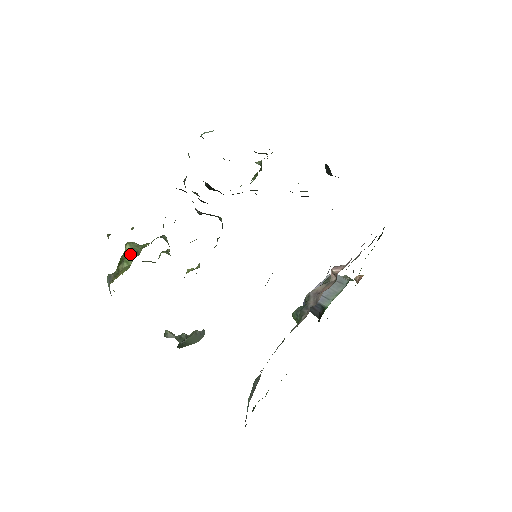
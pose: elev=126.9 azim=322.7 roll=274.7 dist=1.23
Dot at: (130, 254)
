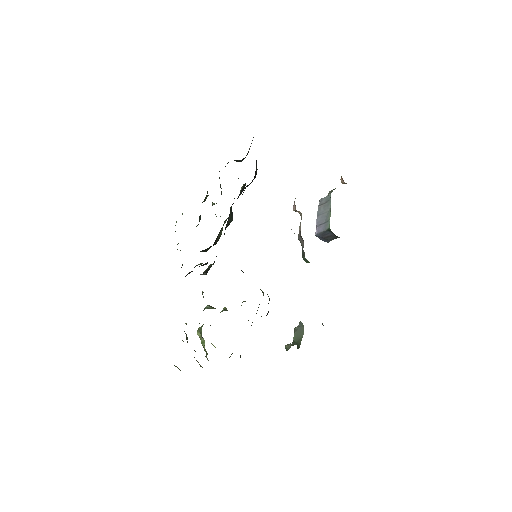
Dot at: (201, 336)
